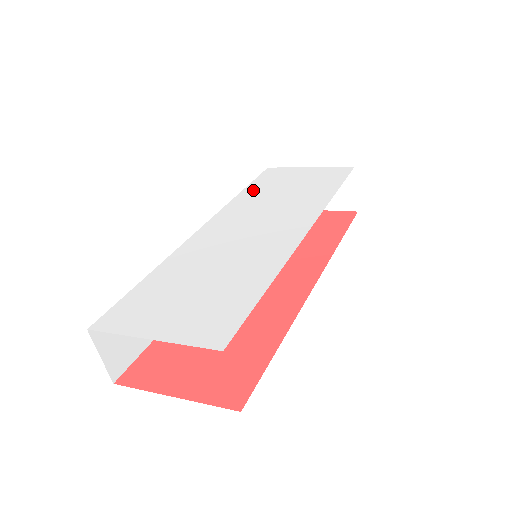
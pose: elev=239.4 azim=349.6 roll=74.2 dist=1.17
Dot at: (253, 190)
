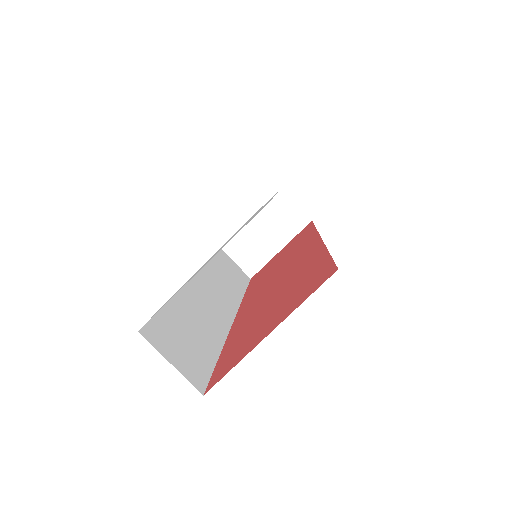
Dot at: occluded
